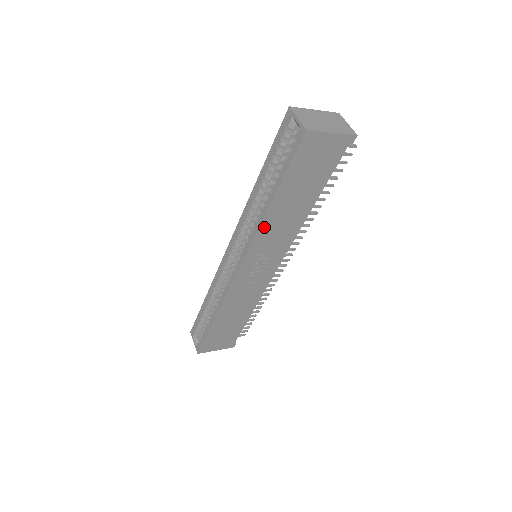
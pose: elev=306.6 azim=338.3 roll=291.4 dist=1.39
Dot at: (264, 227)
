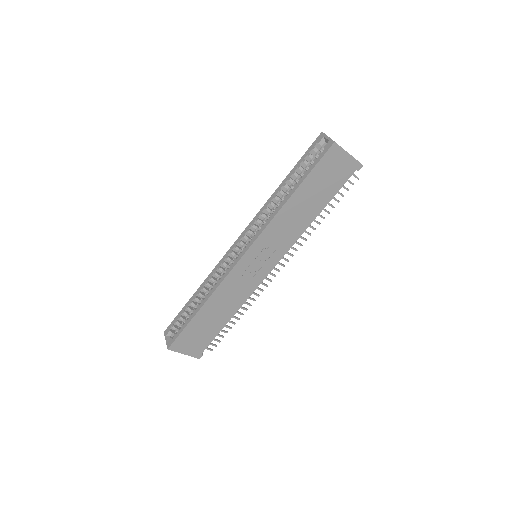
Dot at: (278, 218)
